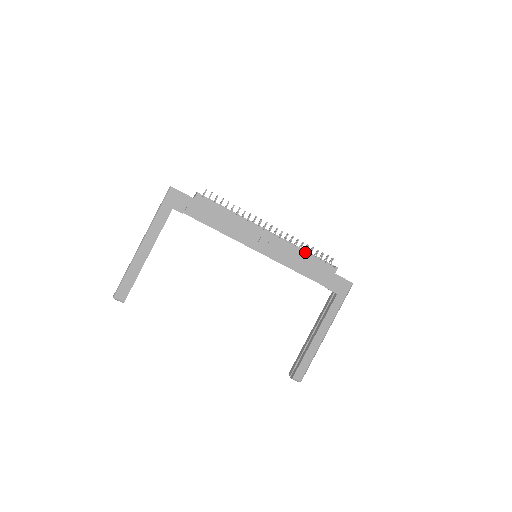
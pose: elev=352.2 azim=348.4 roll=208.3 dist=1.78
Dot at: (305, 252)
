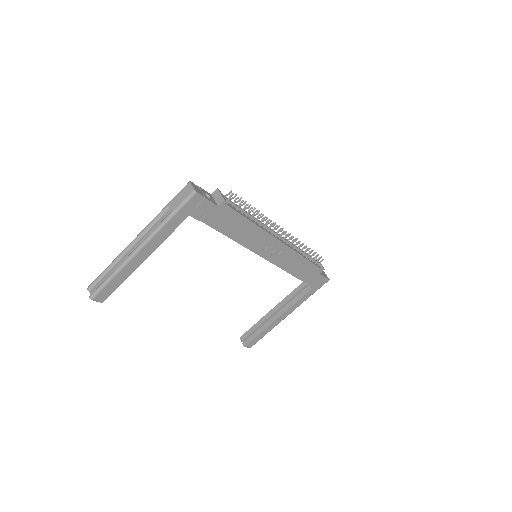
Dot at: (304, 257)
